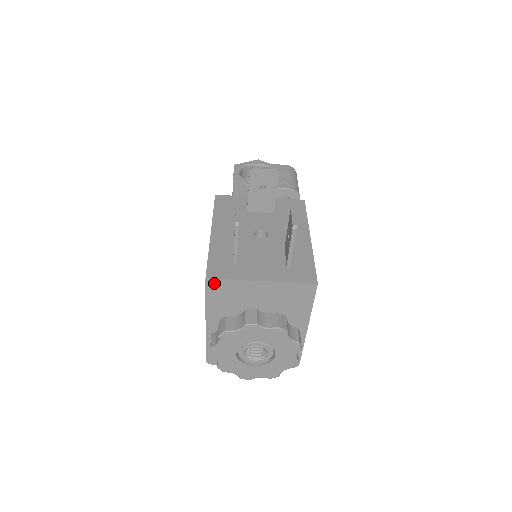
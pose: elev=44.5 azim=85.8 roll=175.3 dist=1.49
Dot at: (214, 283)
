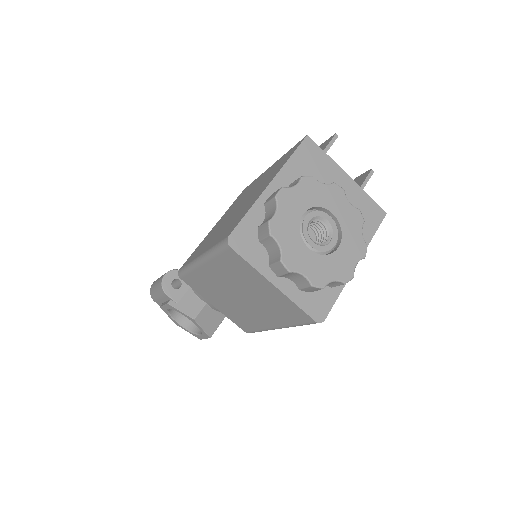
Dot at: (310, 145)
